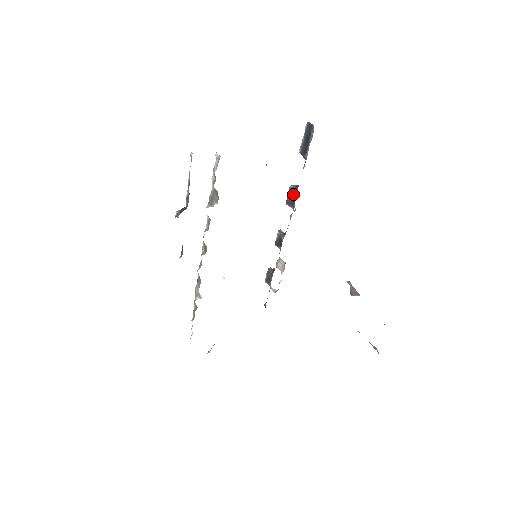
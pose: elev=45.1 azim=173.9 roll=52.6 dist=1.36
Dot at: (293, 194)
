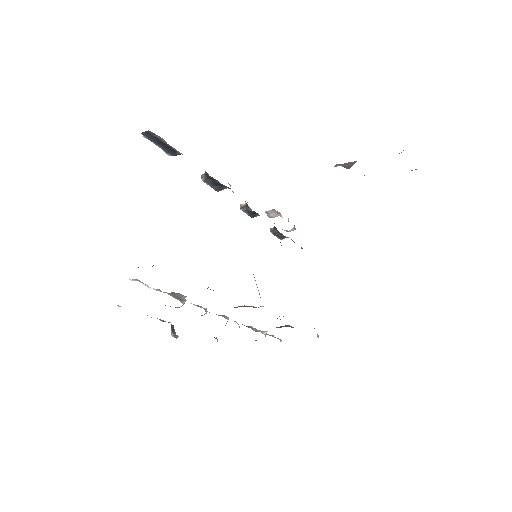
Dot at: (212, 182)
